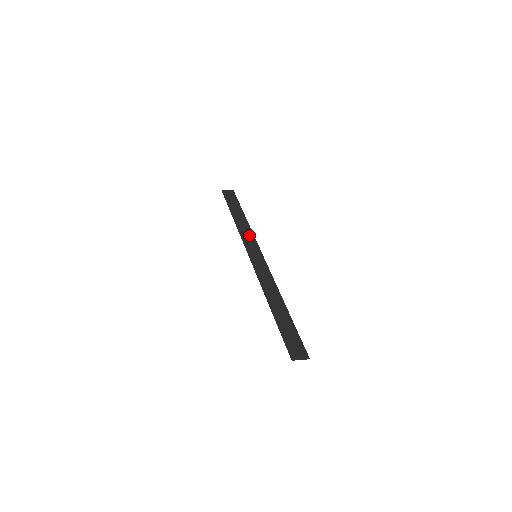
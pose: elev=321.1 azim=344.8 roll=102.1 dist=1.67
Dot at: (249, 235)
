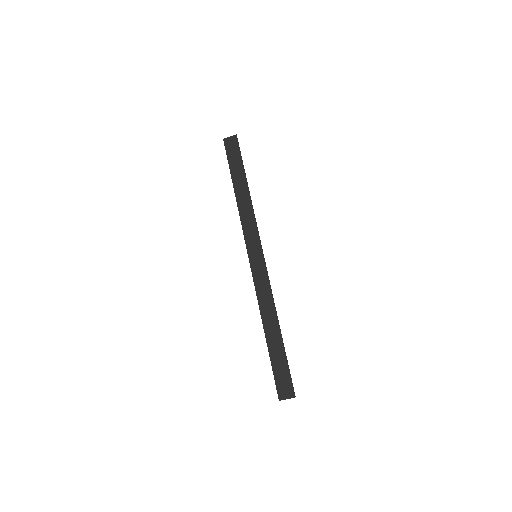
Dot at: (250, 221)
